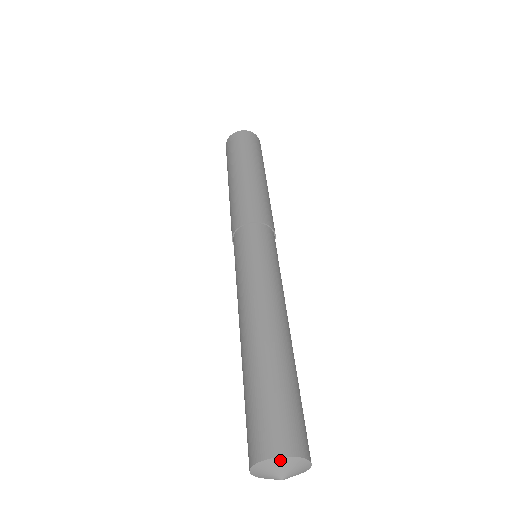
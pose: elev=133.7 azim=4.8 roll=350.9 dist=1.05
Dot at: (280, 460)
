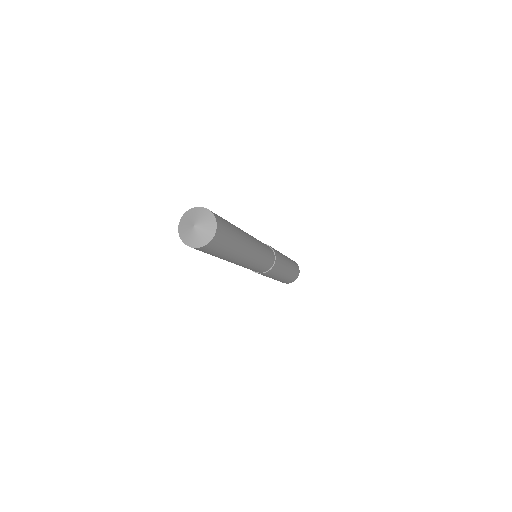
Dot at: (199, 209)
